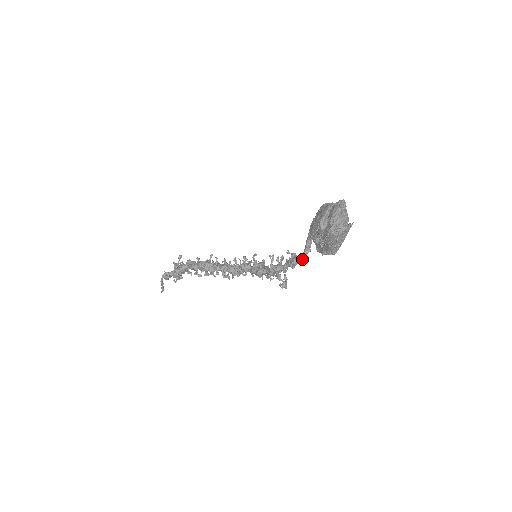
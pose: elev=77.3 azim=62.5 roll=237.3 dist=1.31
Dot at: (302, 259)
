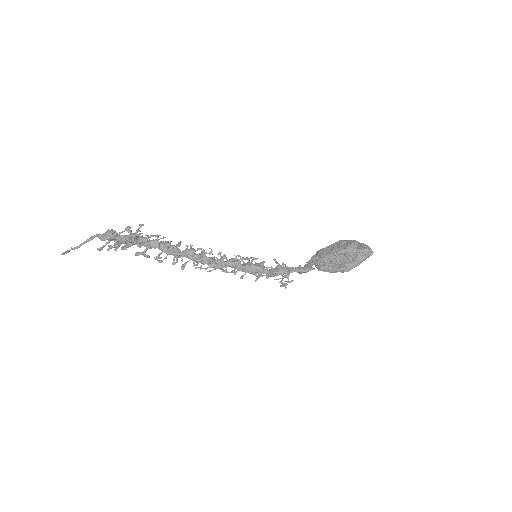
Dot at: (308, 271)
